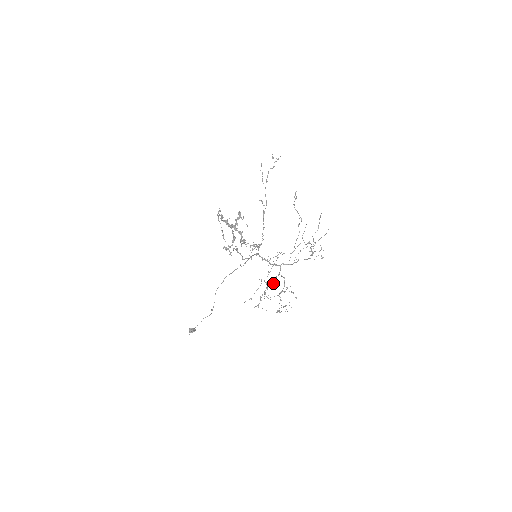
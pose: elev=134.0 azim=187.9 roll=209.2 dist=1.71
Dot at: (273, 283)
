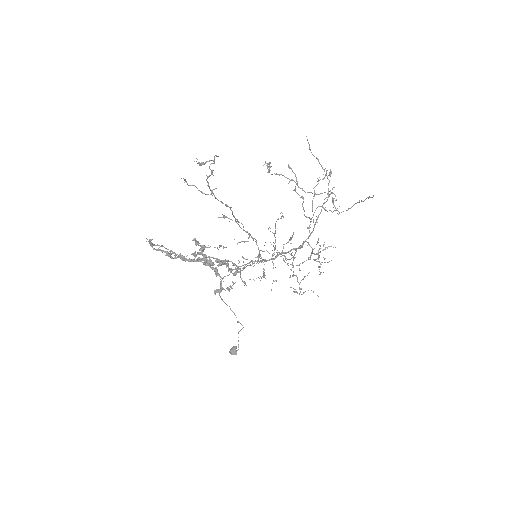
Dot at: occluded
